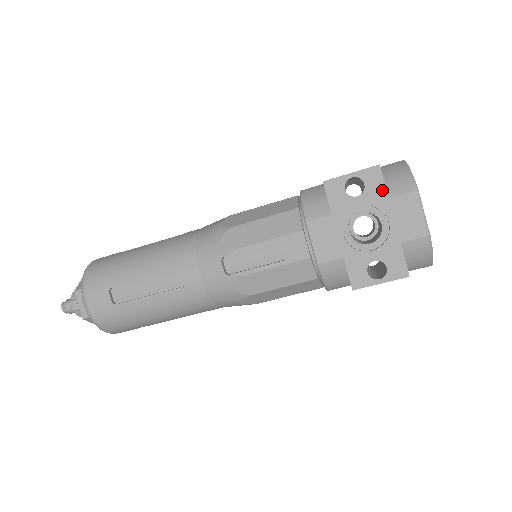
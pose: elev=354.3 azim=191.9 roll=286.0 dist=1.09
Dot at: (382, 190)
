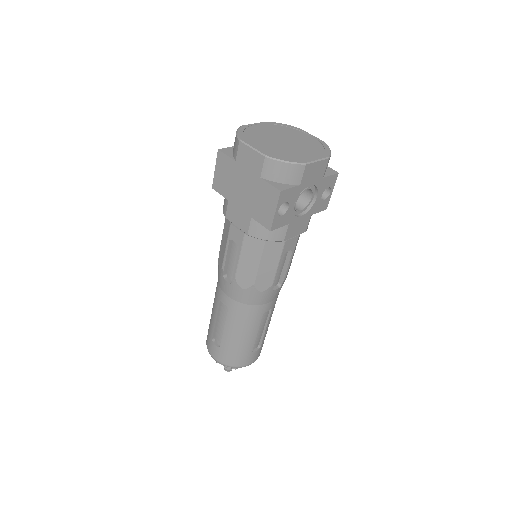
Dot at: (294, 190)
